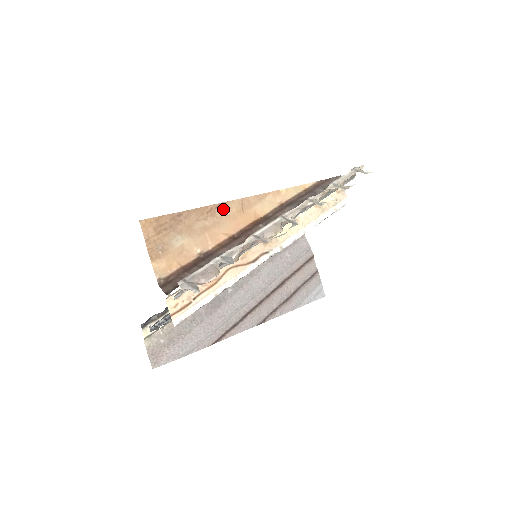
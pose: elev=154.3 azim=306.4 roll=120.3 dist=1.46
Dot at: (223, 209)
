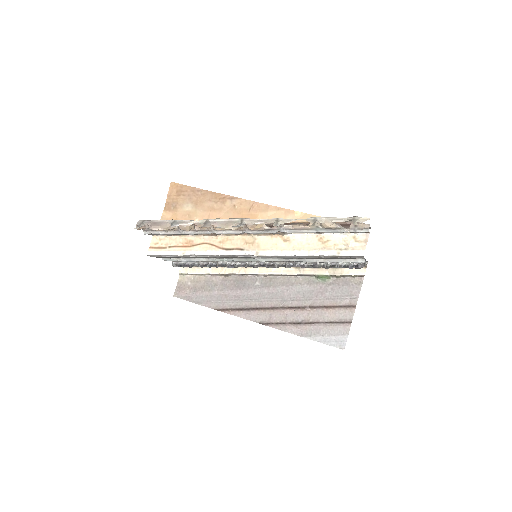
Dot at: (234, 202)
